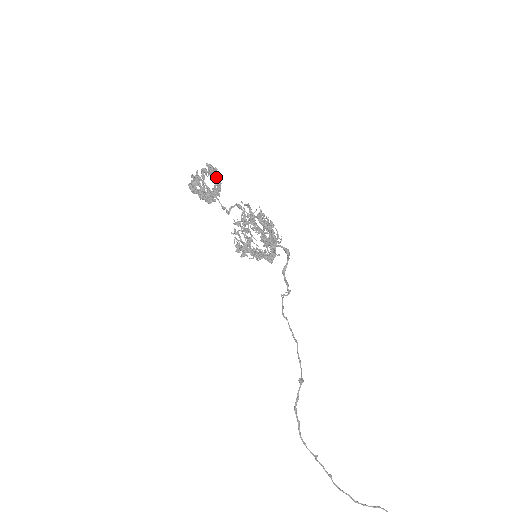
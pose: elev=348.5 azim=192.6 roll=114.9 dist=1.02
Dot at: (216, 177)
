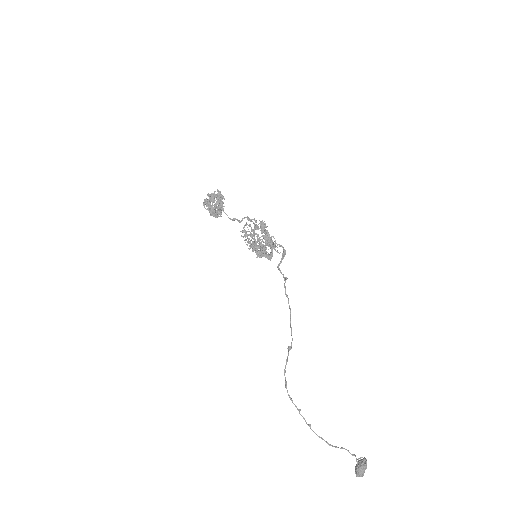
Dot at: (221, 201)
